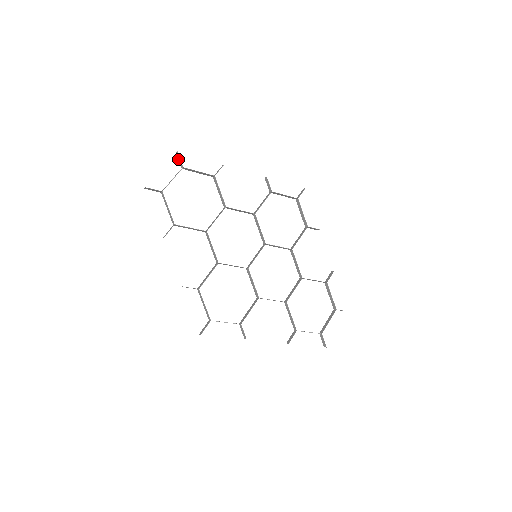
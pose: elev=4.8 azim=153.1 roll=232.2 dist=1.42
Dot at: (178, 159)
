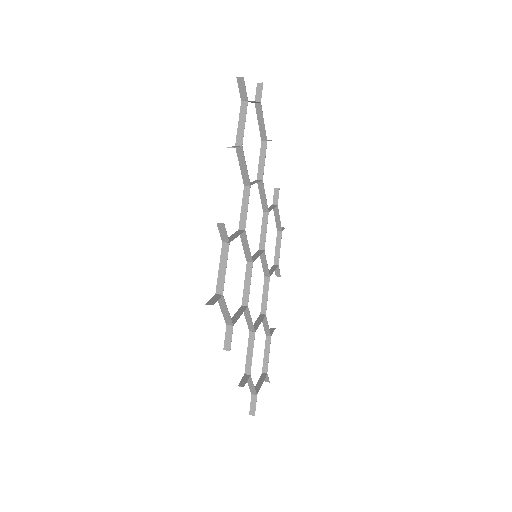
Dot at: (256, 91)
